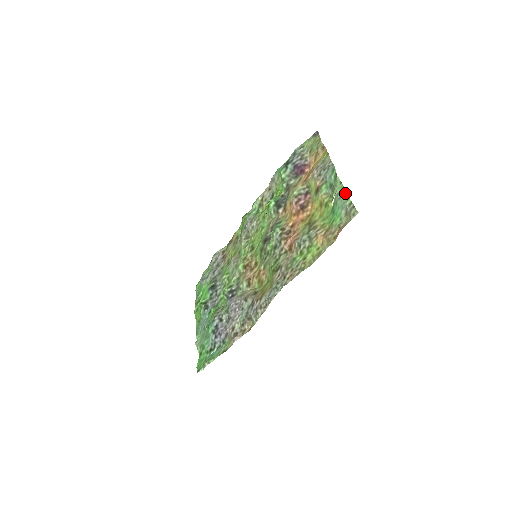
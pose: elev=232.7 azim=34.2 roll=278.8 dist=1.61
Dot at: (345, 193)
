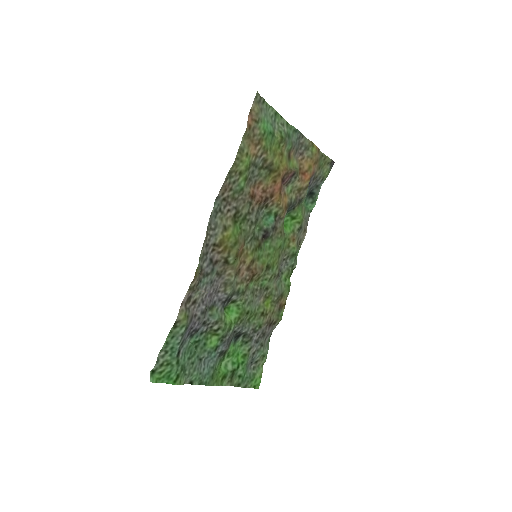
Dot at: (272, 110)
